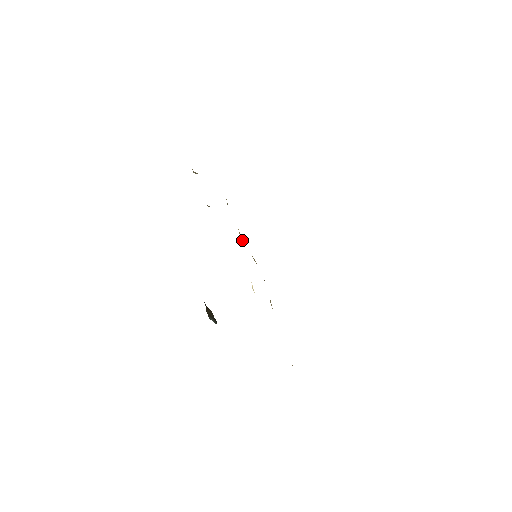
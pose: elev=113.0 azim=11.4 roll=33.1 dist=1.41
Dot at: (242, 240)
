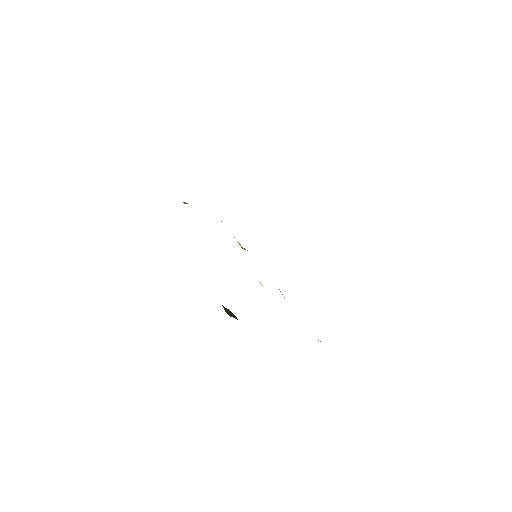
Dot at: (242, 247)
